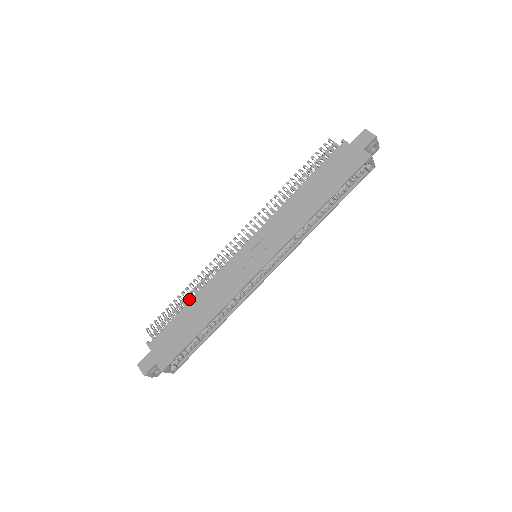
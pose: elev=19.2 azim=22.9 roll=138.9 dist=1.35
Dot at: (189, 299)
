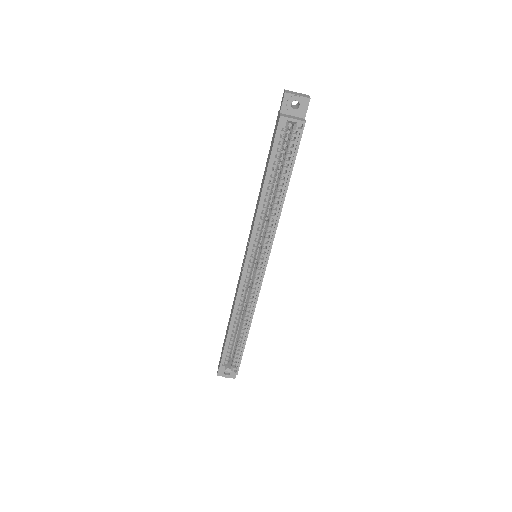
Dot at: occluded
